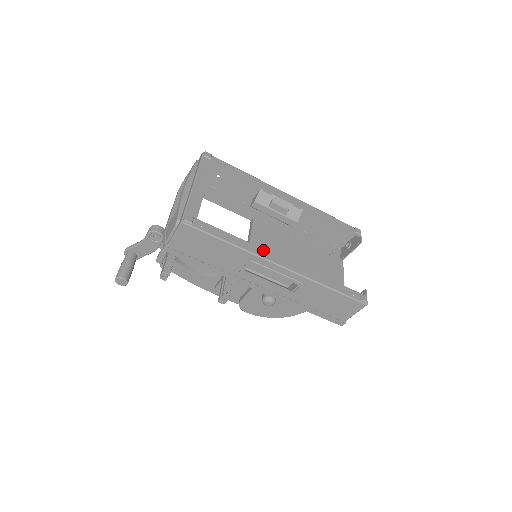
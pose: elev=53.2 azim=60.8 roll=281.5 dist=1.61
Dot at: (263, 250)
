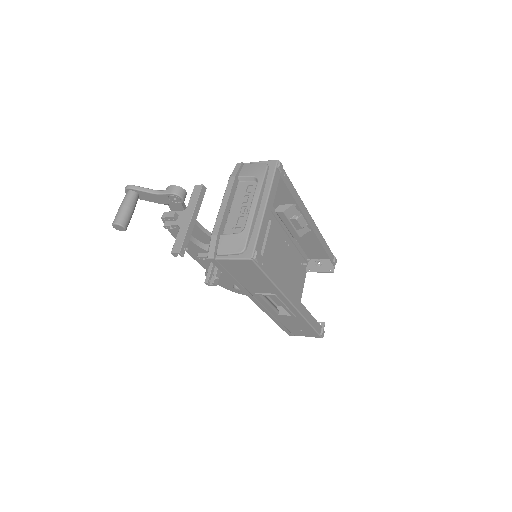
Dot at: (288, 289)
